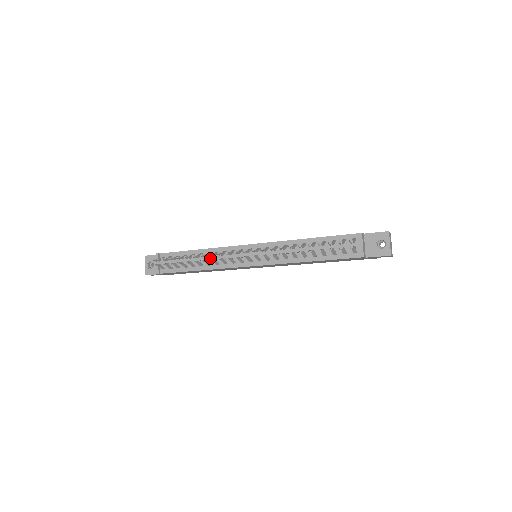
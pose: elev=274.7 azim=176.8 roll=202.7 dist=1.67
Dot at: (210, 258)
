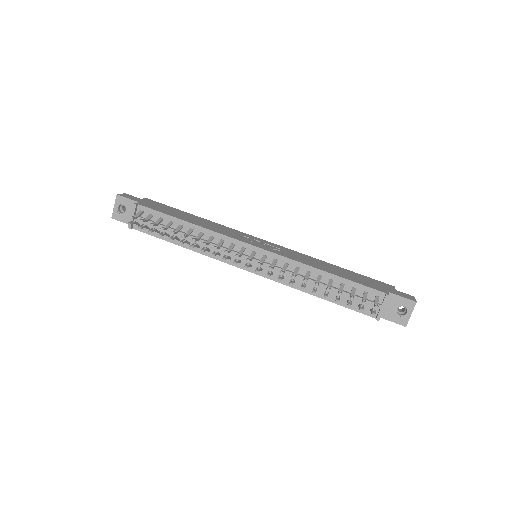
Dot at: (202, 241)
